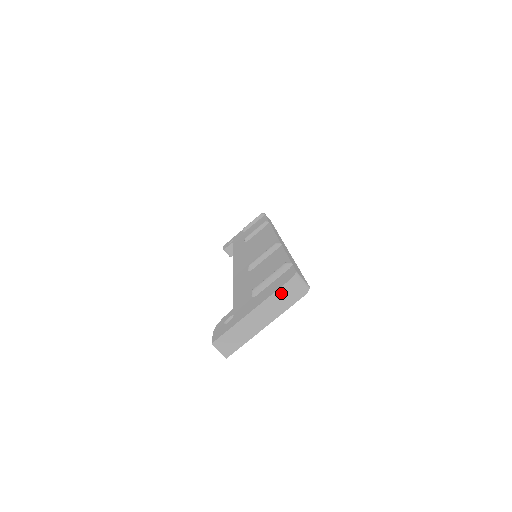
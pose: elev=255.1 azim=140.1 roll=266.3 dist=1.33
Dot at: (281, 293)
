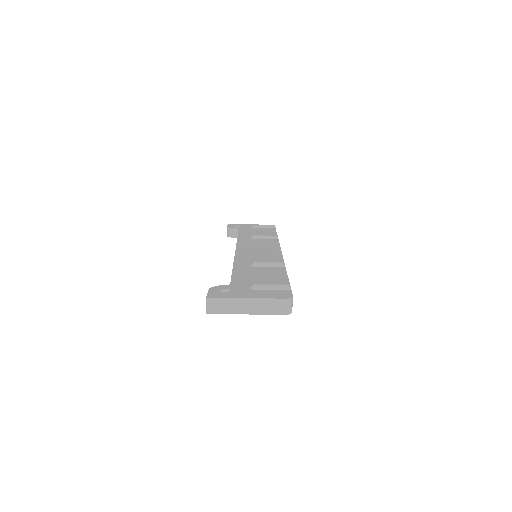
Dot at: (274, 302)
